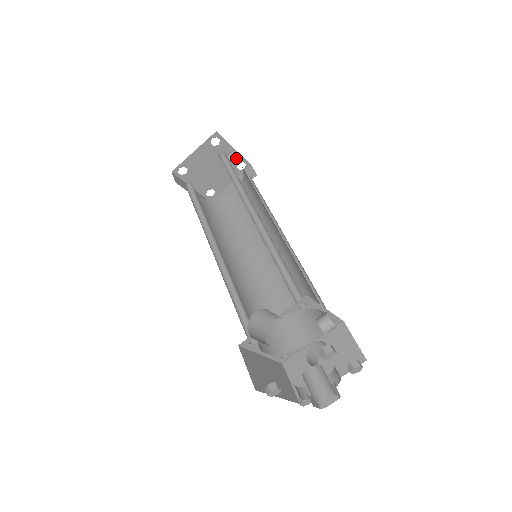
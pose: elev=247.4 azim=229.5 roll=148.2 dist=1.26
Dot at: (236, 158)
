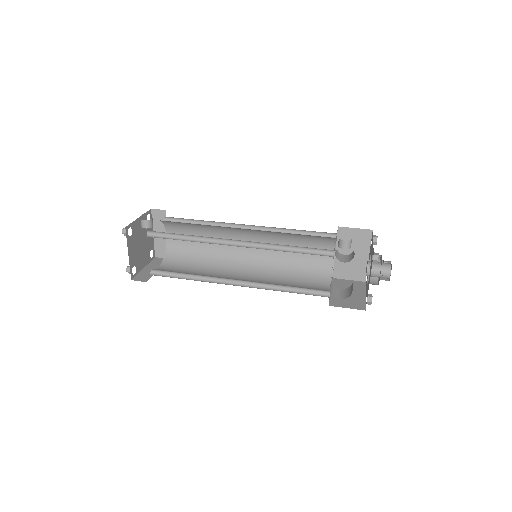
Dot at: (151, 222)
